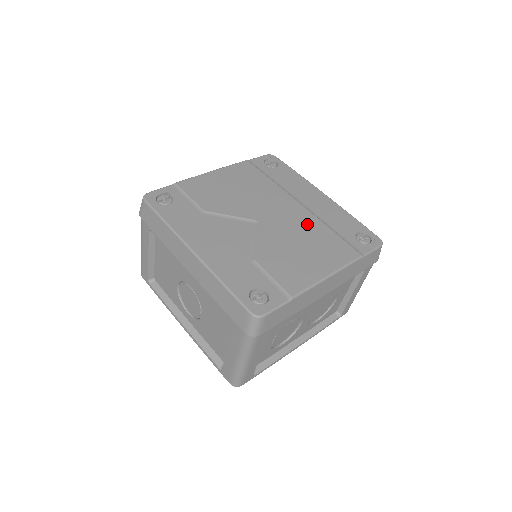
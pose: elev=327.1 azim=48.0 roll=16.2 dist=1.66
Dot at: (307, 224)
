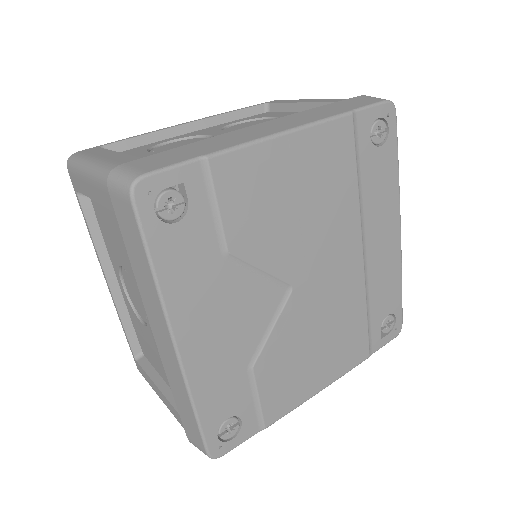
Dot at: (348, 298)
